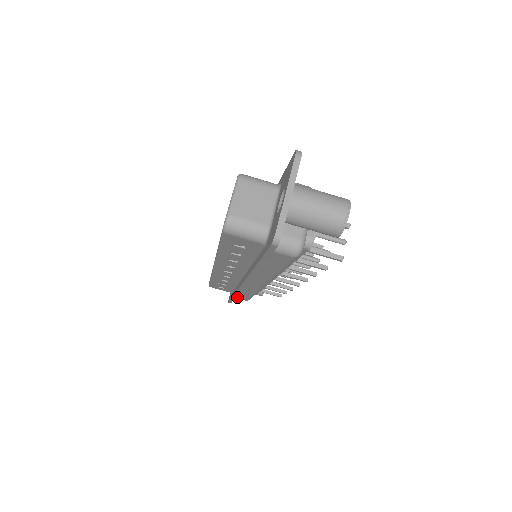
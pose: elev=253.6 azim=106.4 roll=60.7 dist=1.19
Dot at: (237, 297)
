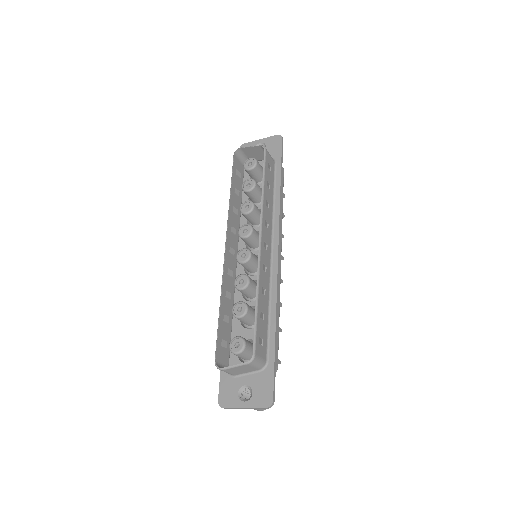
Dot at: occluded
